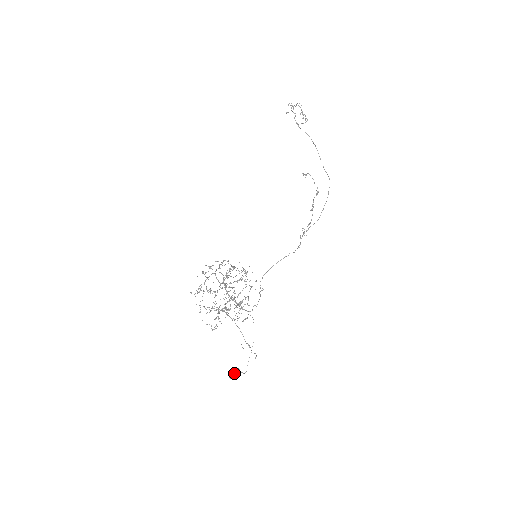
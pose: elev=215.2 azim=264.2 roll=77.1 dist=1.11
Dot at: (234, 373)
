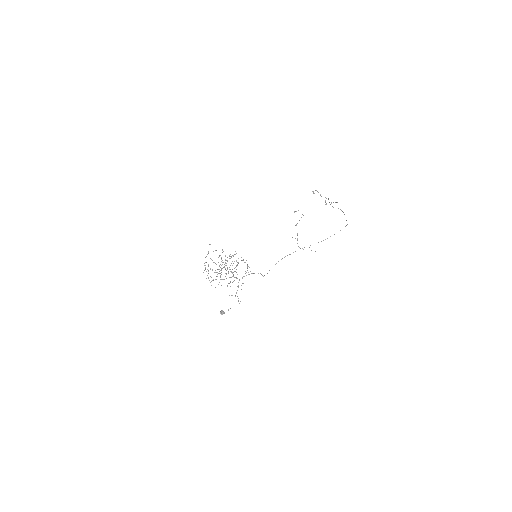
Dot at: occluded
